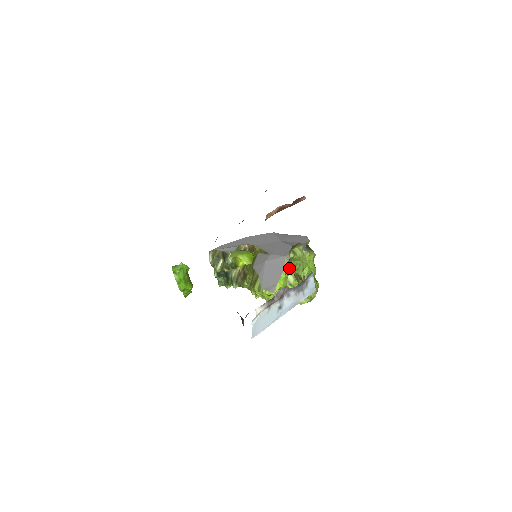
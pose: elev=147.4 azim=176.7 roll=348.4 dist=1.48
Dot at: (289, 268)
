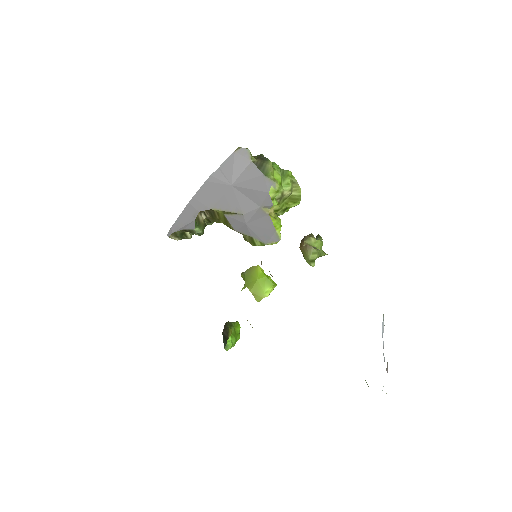
Dot at: occluded
